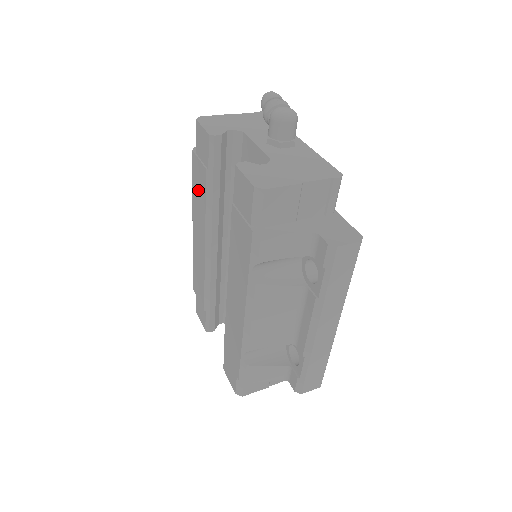
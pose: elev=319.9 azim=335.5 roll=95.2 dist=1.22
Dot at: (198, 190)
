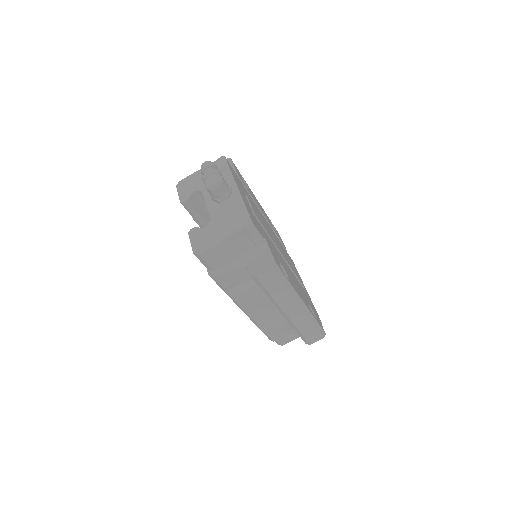
Dot at: occluded
